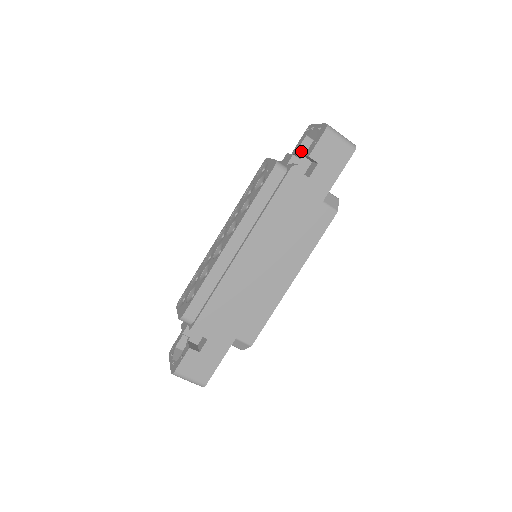
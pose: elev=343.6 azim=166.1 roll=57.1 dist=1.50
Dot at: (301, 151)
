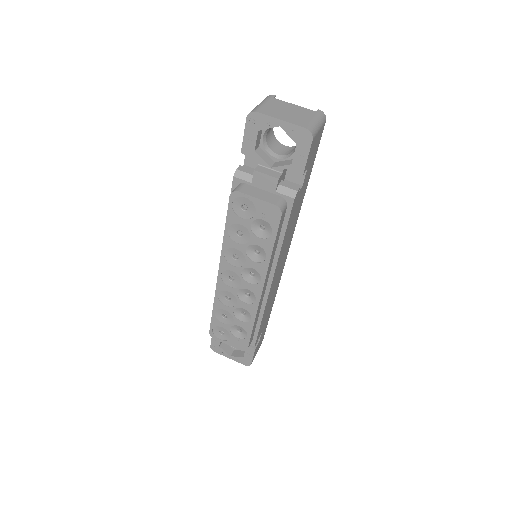
Dot at: (256, 148)
